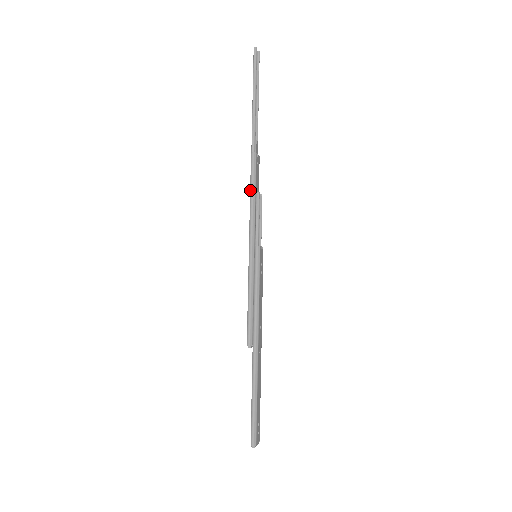
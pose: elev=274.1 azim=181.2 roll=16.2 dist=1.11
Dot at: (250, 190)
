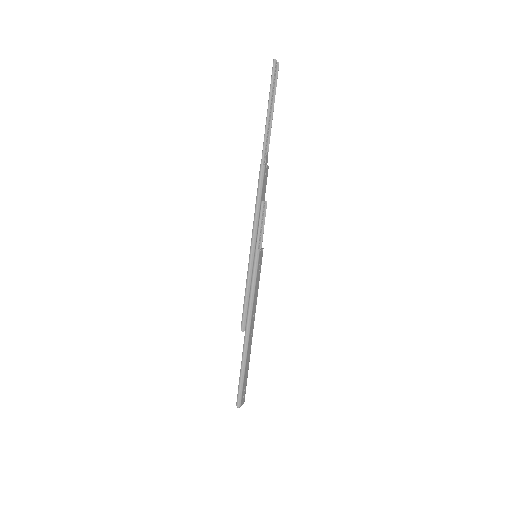
Dot at: (256, 199)
